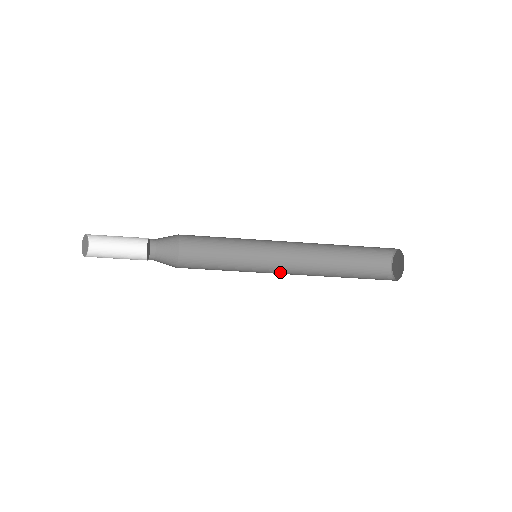
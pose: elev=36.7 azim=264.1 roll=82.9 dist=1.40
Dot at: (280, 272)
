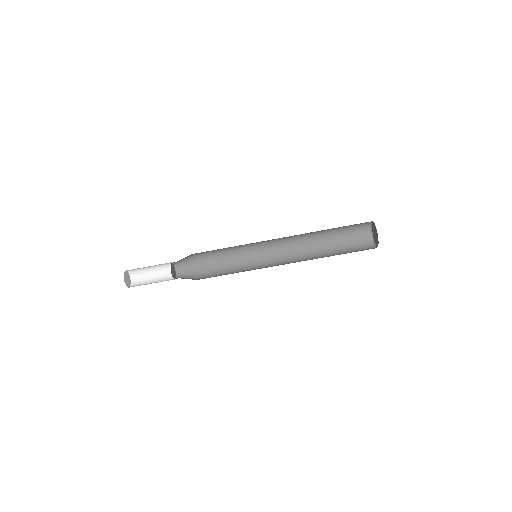
Dot at: occluded
